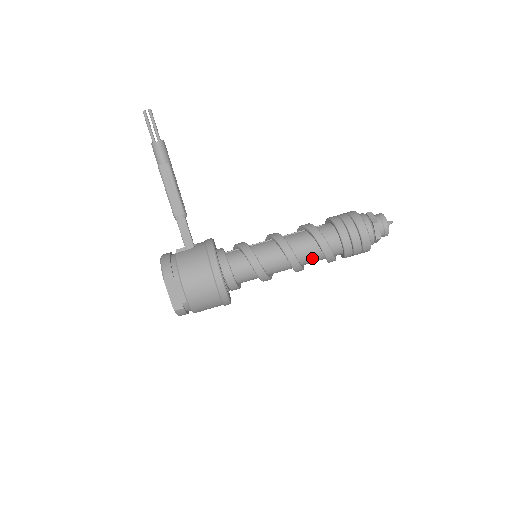
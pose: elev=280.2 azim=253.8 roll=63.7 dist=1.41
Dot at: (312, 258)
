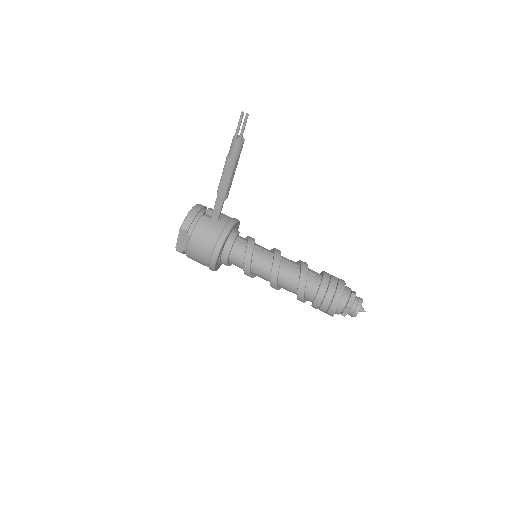
Dot at: (289, 290)
